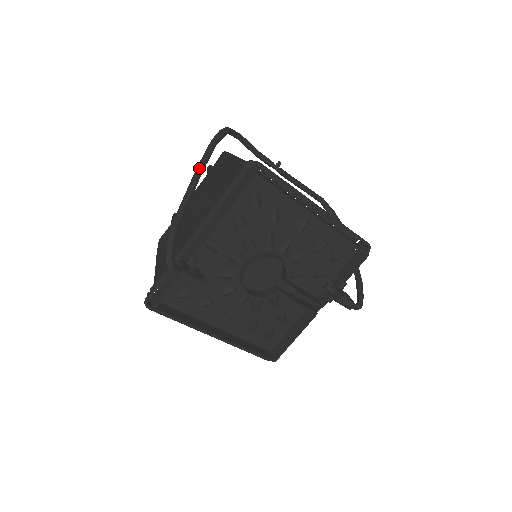
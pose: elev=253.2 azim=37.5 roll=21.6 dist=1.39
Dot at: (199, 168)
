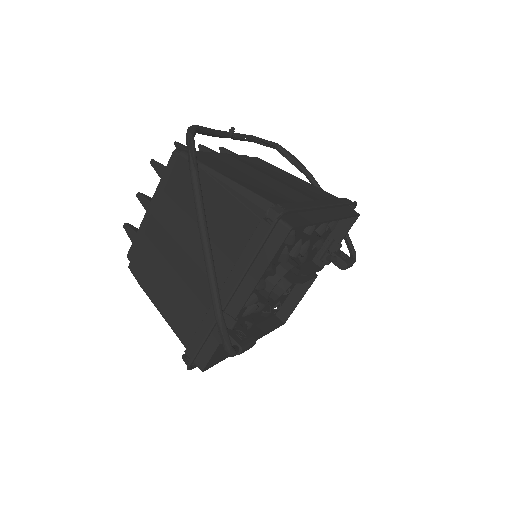
Dot at: (203, 225)
